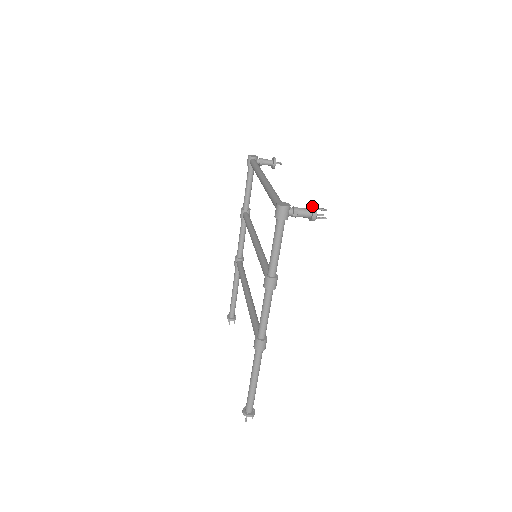
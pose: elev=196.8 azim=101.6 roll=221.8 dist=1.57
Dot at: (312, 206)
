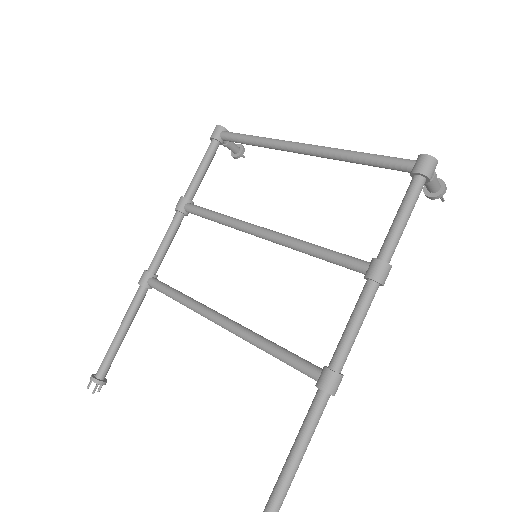
Dot at: occluded
